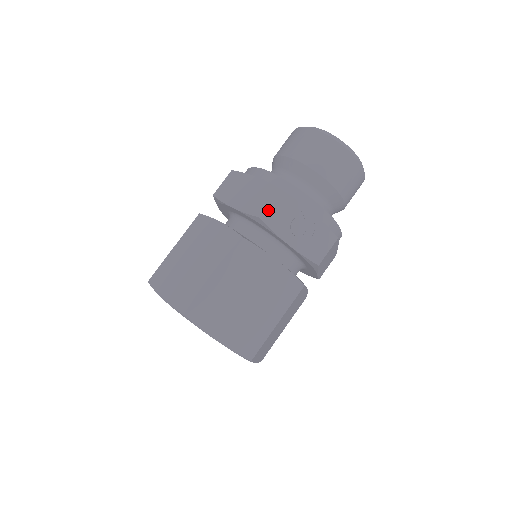
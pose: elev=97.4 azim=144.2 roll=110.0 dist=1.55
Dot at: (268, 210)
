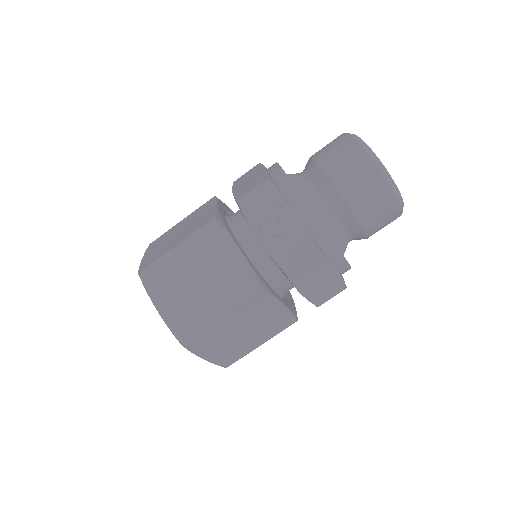
Dot at: (249, 197)
